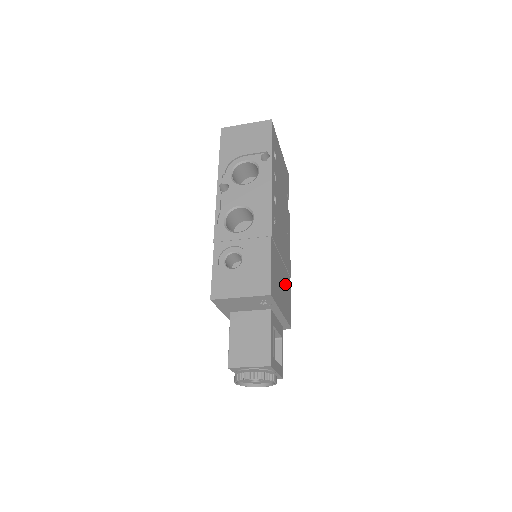
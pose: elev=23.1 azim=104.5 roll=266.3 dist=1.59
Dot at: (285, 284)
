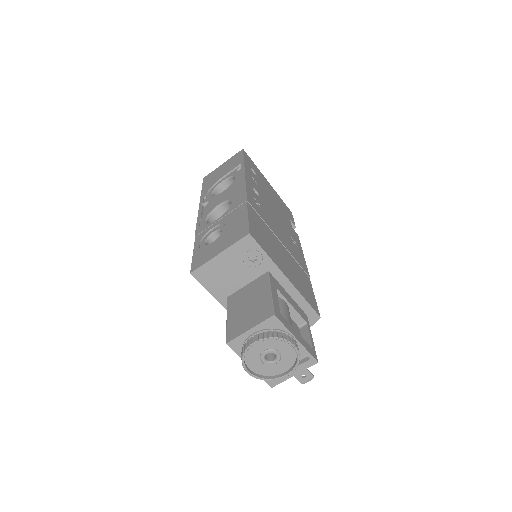
Dot at: (294, 268)
